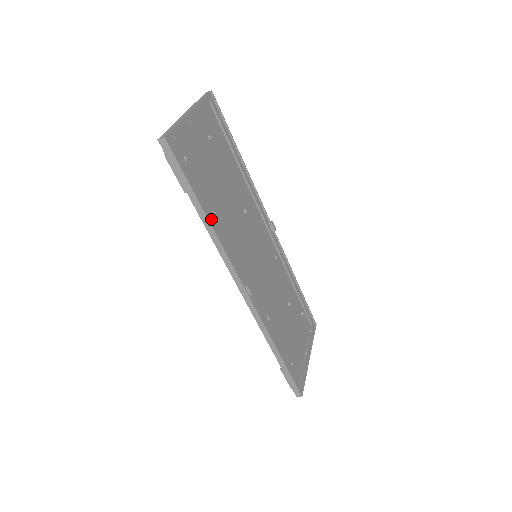
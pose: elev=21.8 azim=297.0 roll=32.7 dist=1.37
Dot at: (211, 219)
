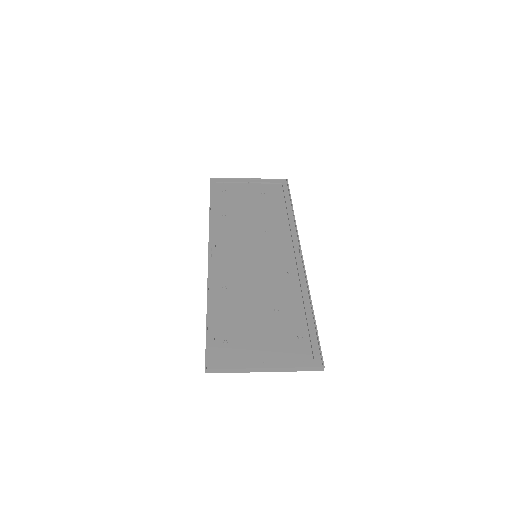
Dot at: (215, 213)
